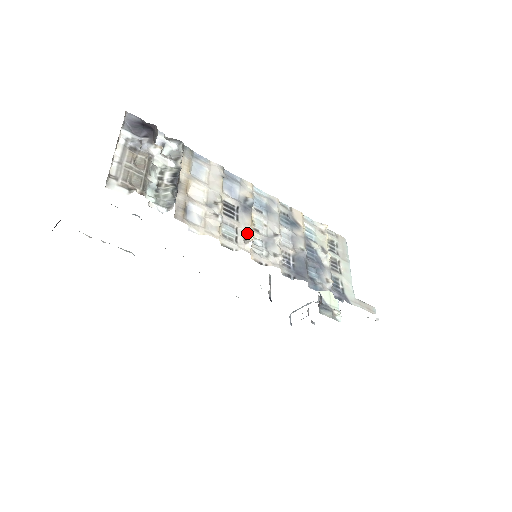
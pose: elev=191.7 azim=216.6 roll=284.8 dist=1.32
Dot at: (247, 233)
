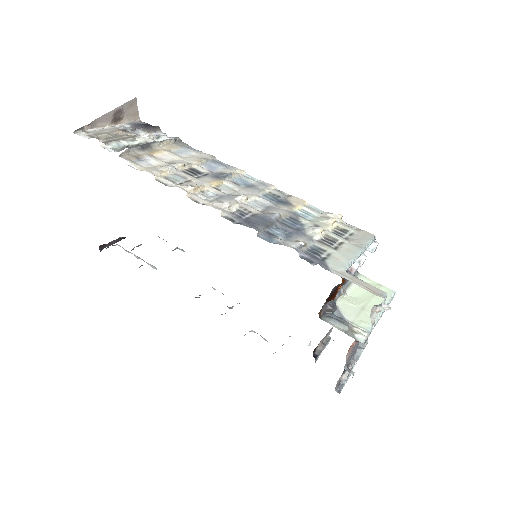
Dot at: (199, 184)
